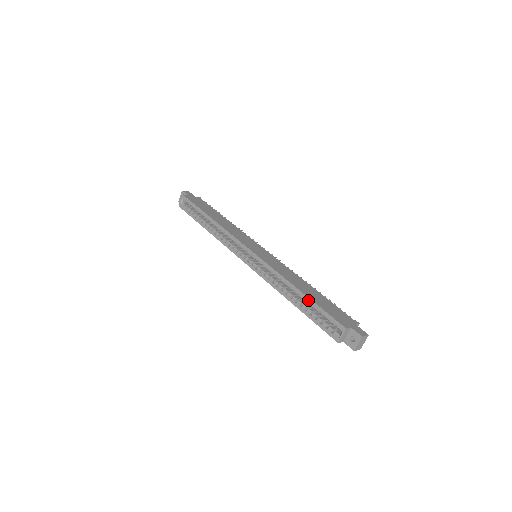
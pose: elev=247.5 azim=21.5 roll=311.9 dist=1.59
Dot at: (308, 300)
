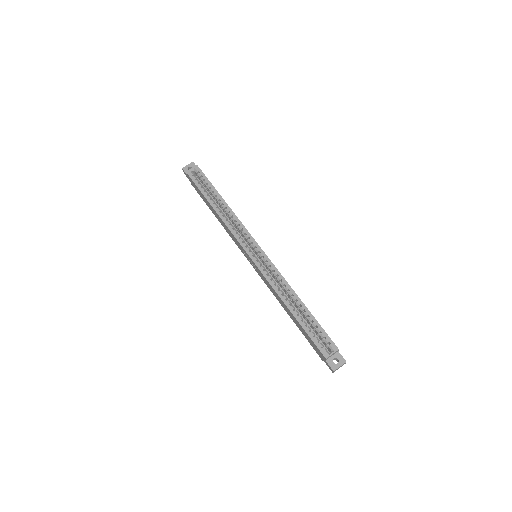
Dot at: (309, 313)
